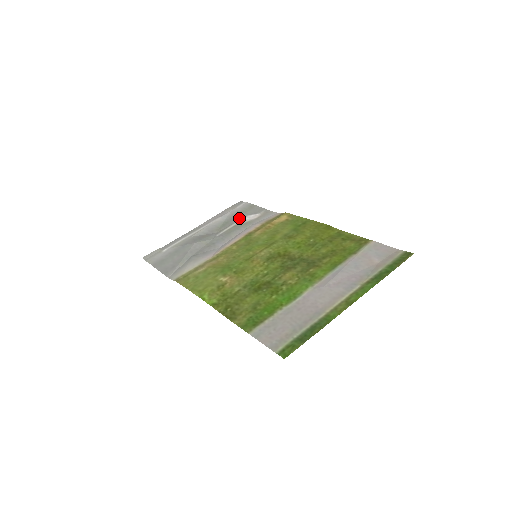
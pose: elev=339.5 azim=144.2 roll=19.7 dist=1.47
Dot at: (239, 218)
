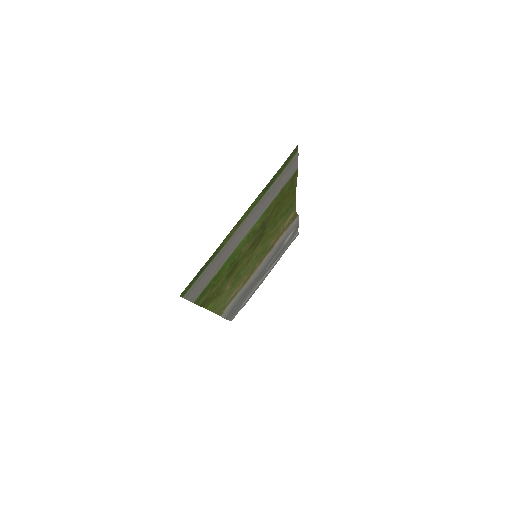
Dot at: (284, 245)
